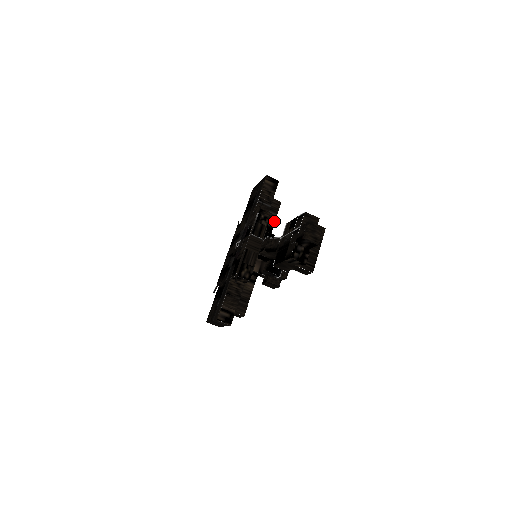
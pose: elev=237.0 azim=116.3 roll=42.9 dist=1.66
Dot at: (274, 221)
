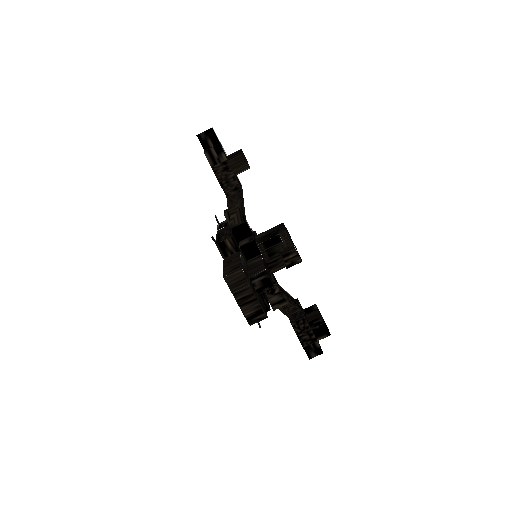
Dot at: occluded
